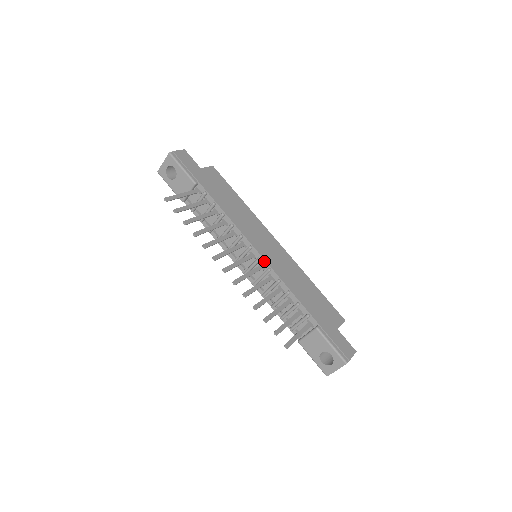
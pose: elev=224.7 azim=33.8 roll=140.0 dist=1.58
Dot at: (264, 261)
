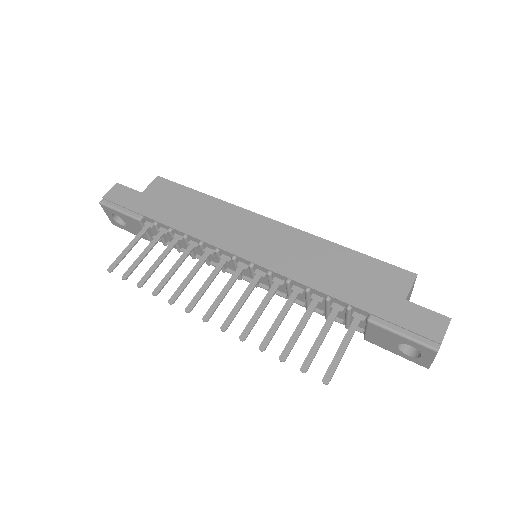
Dot at: (258, 266)
